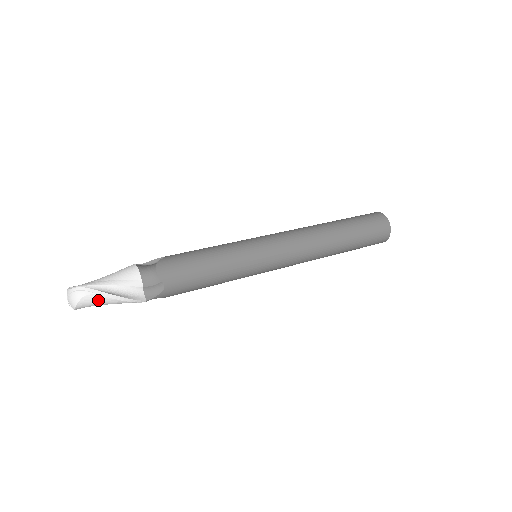
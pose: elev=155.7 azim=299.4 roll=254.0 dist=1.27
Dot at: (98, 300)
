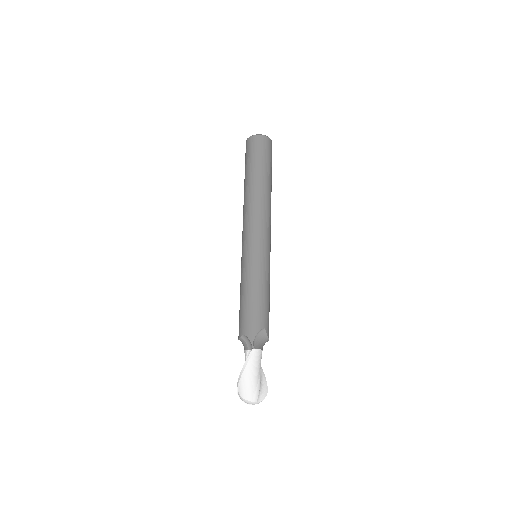
Dot at: occluded
